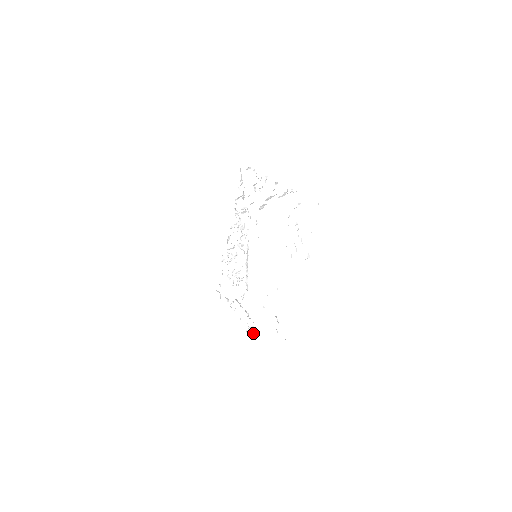
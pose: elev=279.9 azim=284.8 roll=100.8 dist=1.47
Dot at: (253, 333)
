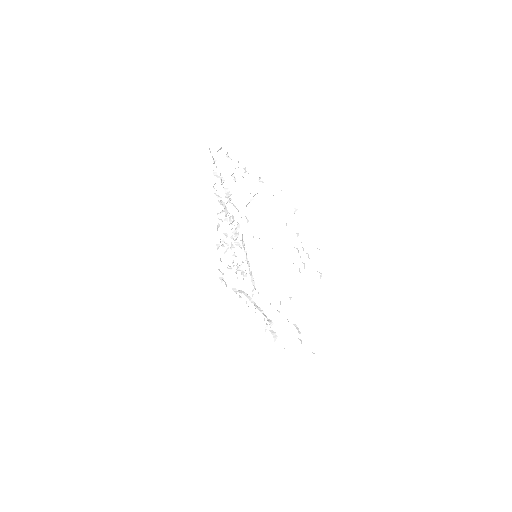
Dot at: (273, 333)
